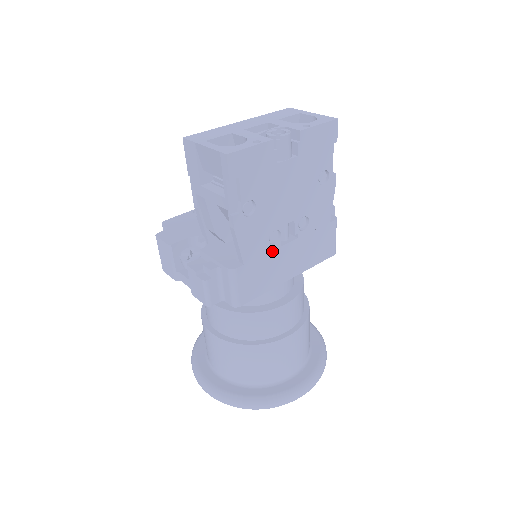
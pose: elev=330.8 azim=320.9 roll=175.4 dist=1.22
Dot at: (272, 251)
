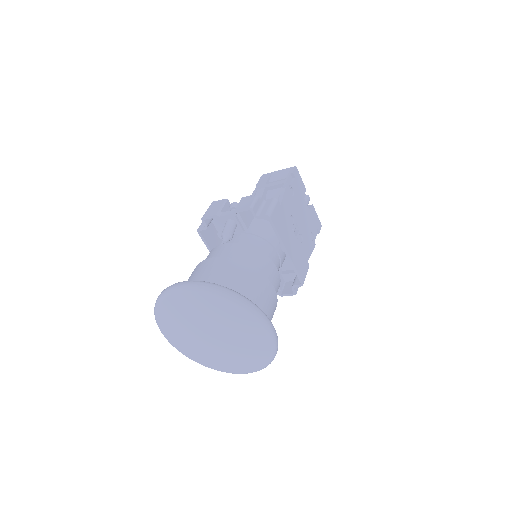
Dot at: (289, 223)
